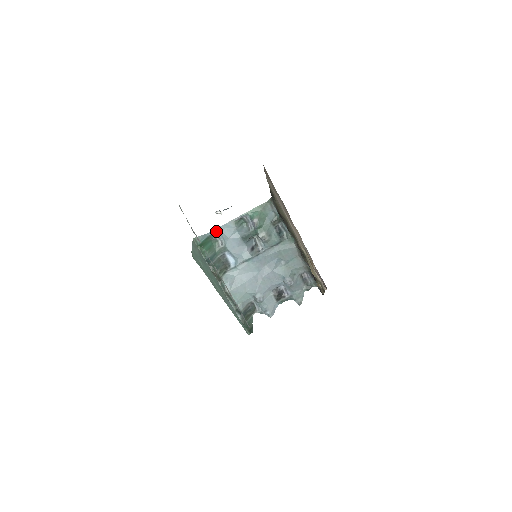
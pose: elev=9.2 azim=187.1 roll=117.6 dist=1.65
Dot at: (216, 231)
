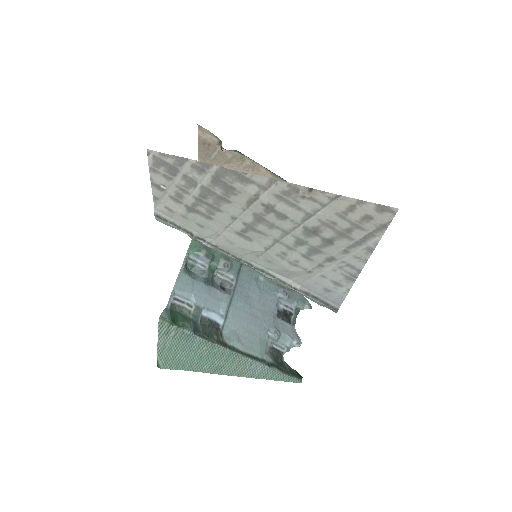
Dot at: (173, 296)
